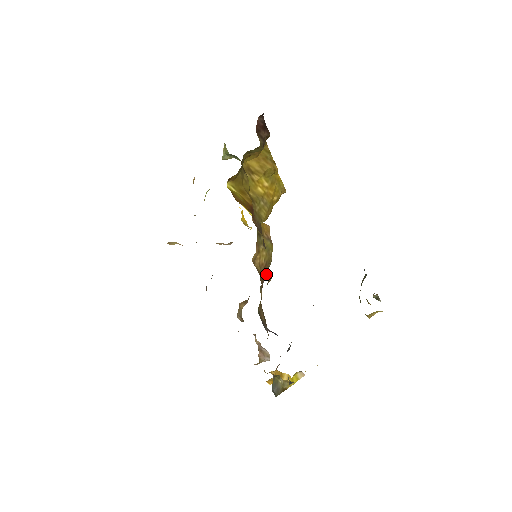
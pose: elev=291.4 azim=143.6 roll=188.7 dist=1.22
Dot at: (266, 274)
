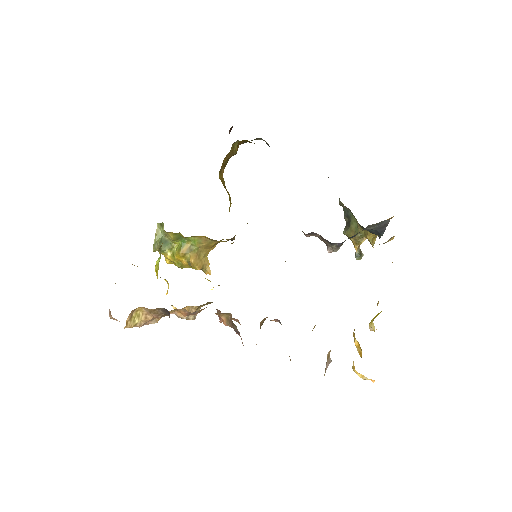
Dot at: occluded
